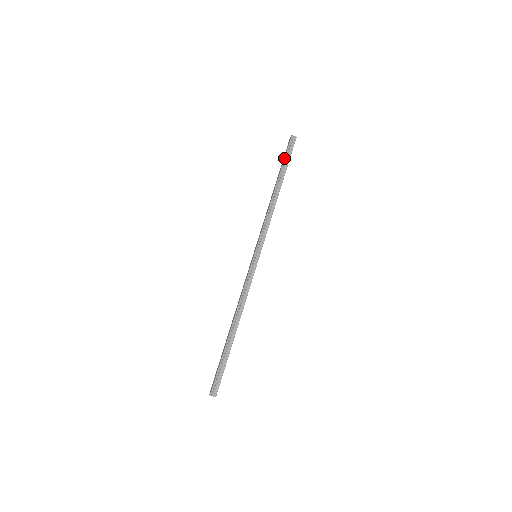
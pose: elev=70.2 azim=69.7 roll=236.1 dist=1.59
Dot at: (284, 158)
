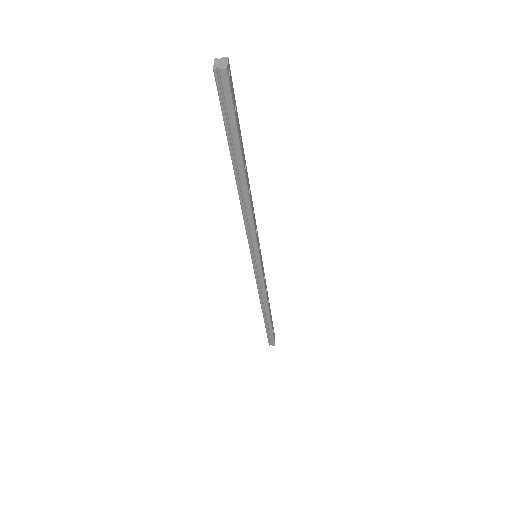
Dot at: occluded
